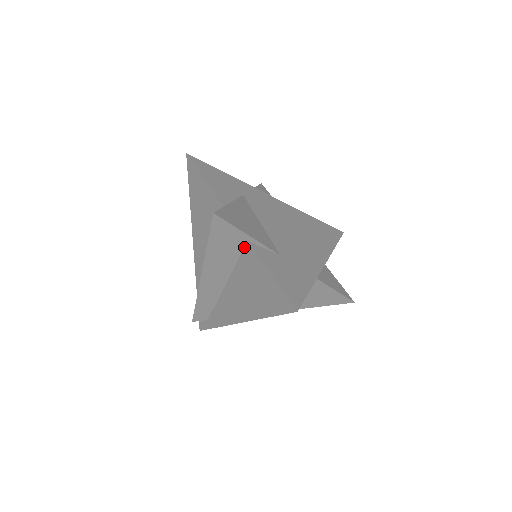
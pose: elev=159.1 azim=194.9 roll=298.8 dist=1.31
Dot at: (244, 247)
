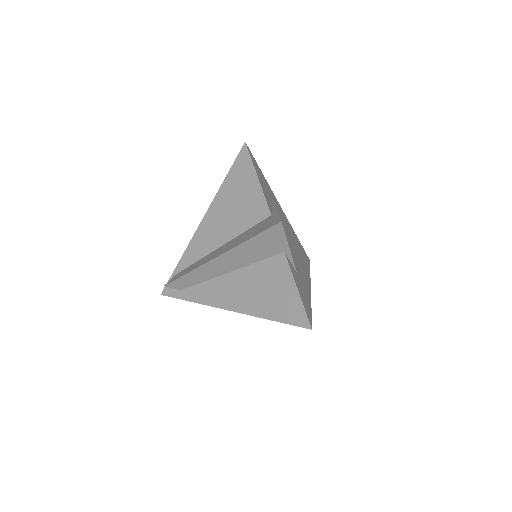
Dot at: (276, 254)
